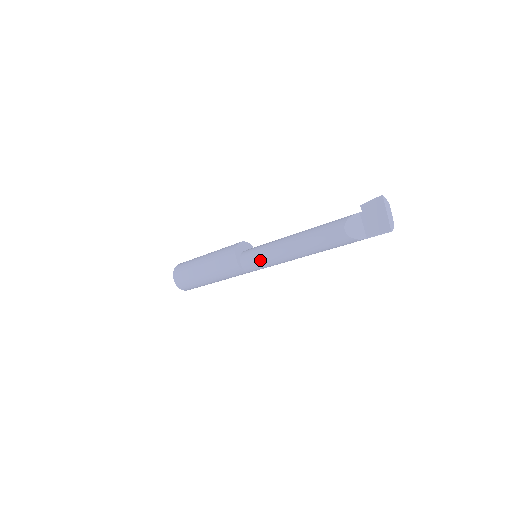
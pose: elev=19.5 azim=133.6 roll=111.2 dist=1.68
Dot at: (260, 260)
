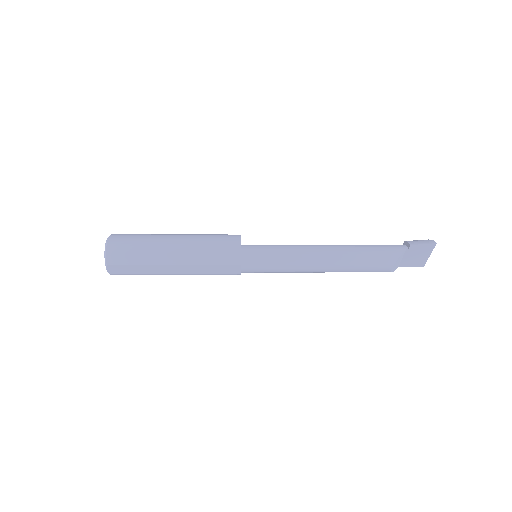
Dot at: (273, 271)
